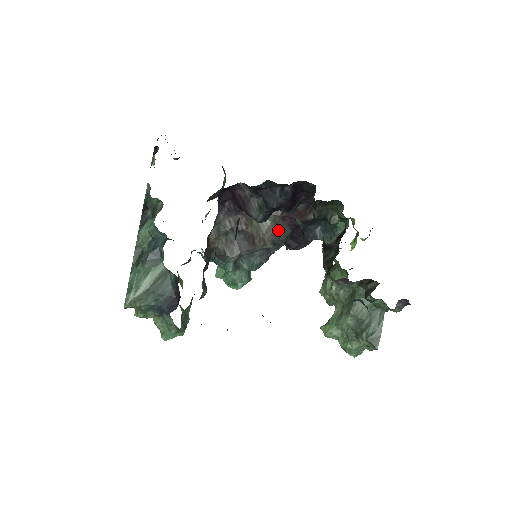
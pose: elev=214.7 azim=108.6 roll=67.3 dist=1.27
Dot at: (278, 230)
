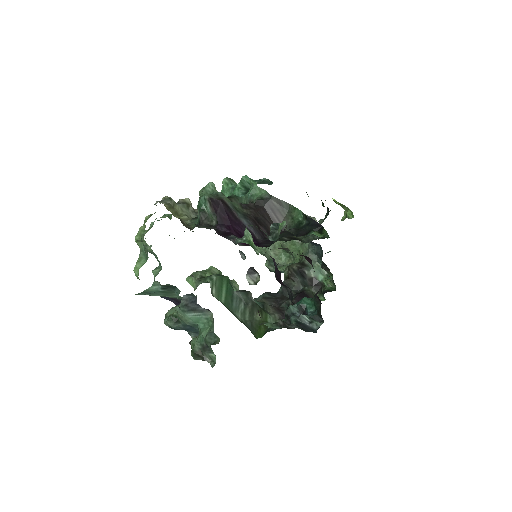
Dot at: occluded
